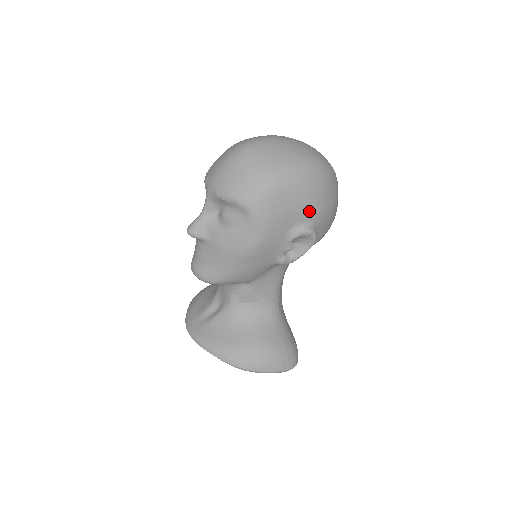
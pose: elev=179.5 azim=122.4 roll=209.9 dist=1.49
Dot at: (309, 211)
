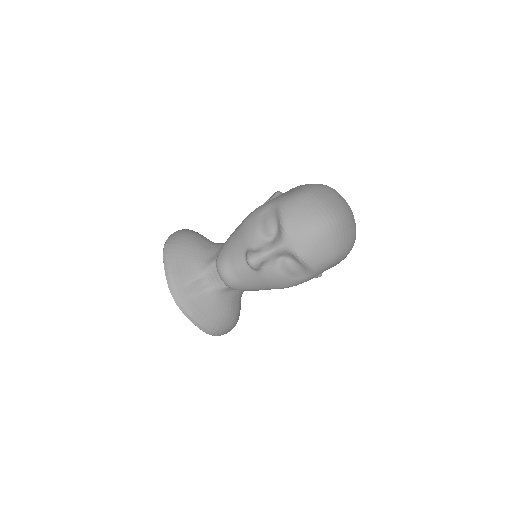
Dot at: occluded
